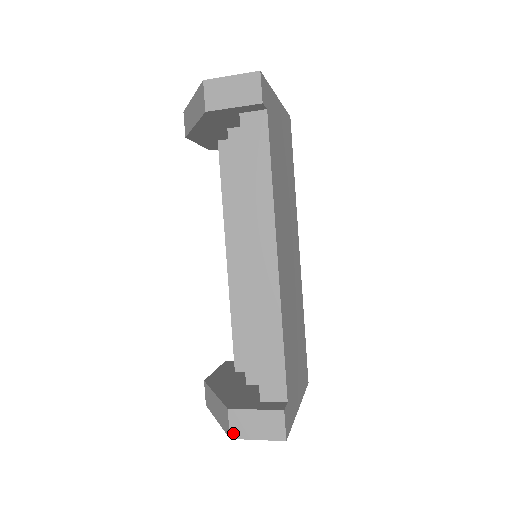
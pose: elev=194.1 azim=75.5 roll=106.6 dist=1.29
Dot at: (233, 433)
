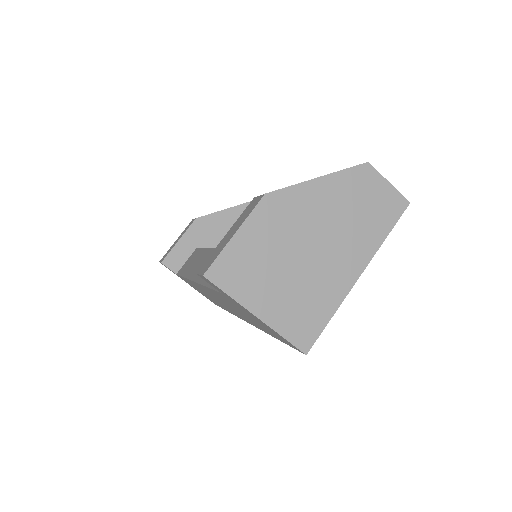
Dot at: (367, 166)
